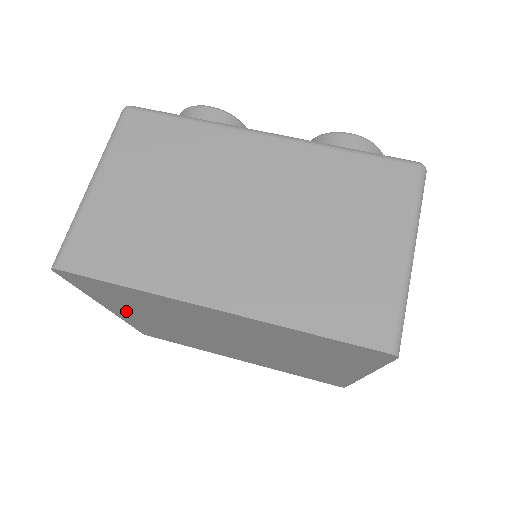
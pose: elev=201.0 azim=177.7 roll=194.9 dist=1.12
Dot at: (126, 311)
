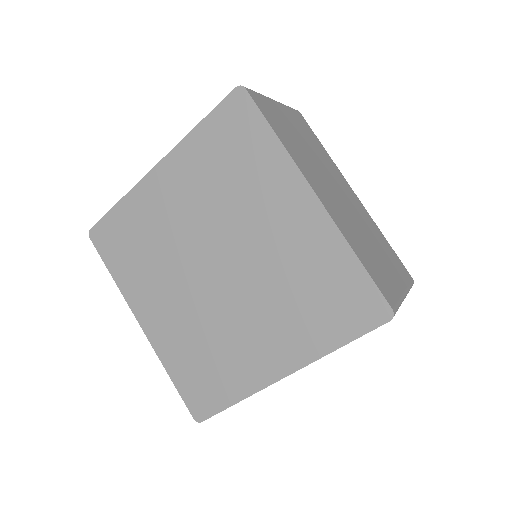
Dot at: (179, 174)
